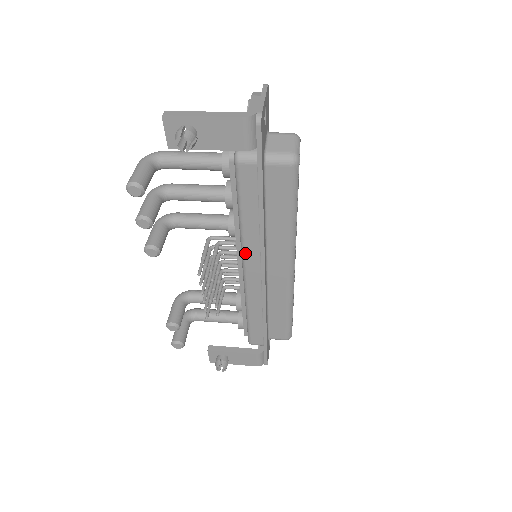
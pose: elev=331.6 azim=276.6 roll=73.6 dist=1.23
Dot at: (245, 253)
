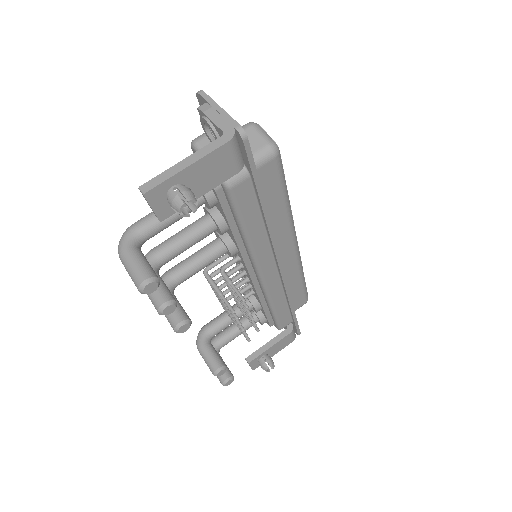
Dot at: (258, 262)
